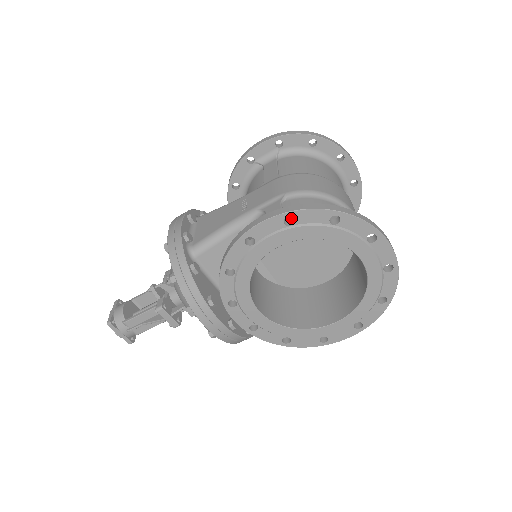
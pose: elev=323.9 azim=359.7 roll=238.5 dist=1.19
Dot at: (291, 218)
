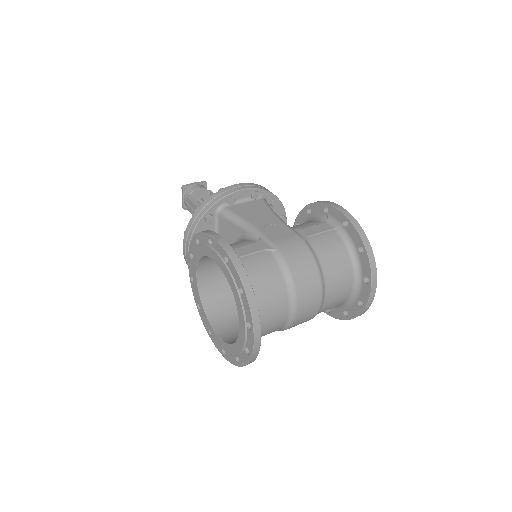
Dot at: (246, 261)
